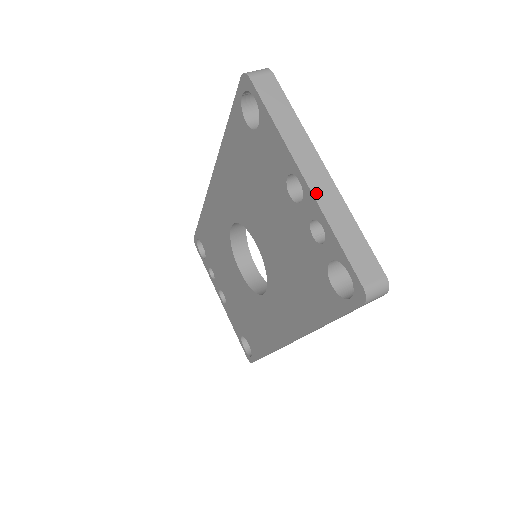
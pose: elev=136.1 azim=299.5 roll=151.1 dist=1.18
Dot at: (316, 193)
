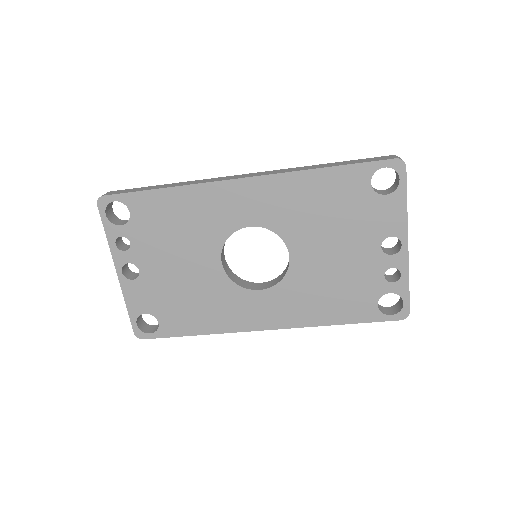
Dot at: (408, 255)
